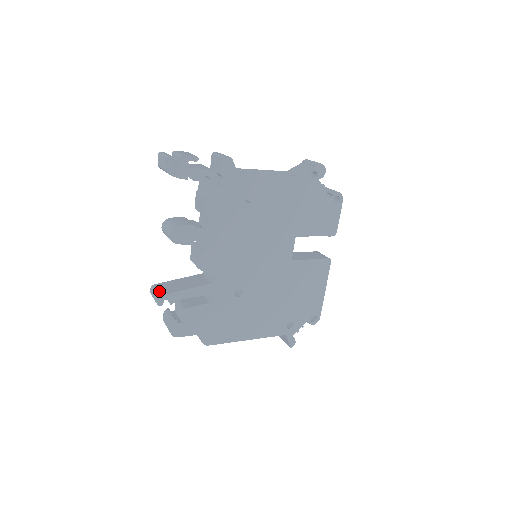
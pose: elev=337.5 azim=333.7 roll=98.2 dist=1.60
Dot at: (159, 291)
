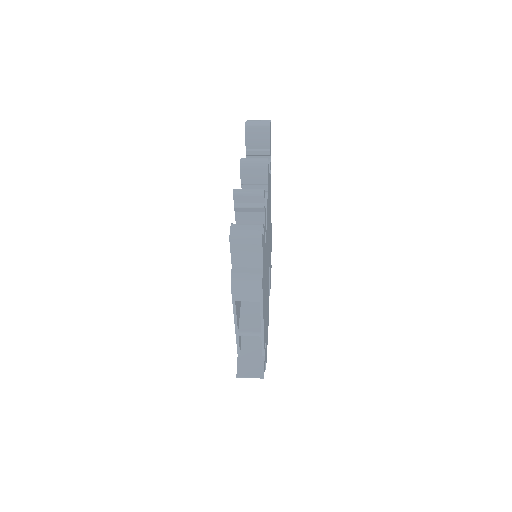
Dot at: occluded
